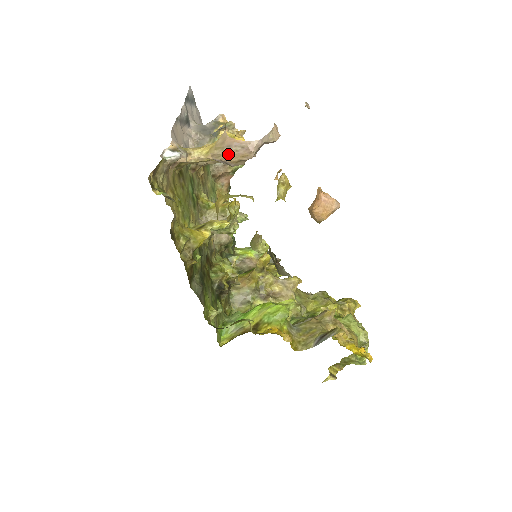
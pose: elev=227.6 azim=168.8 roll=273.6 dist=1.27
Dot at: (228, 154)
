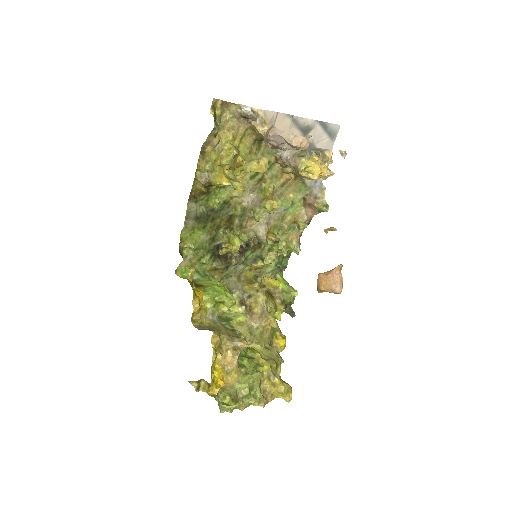
Dot at: occluded
